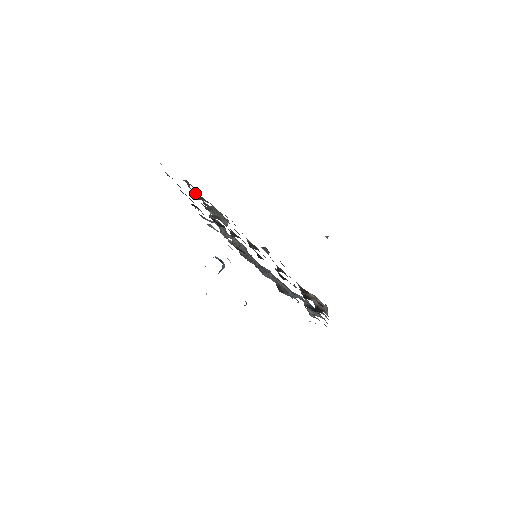
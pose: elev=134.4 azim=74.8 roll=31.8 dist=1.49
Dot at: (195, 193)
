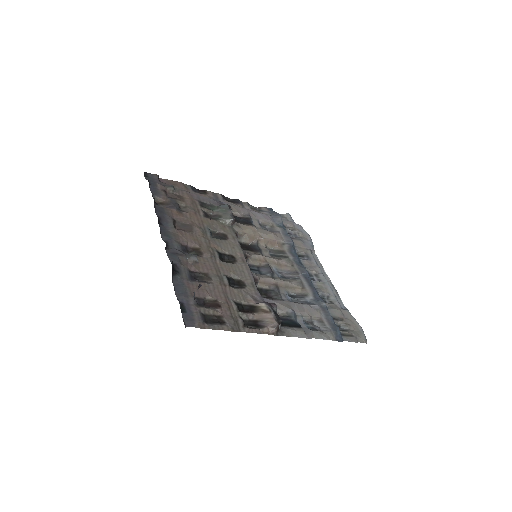
Dot at: (159, 200)
